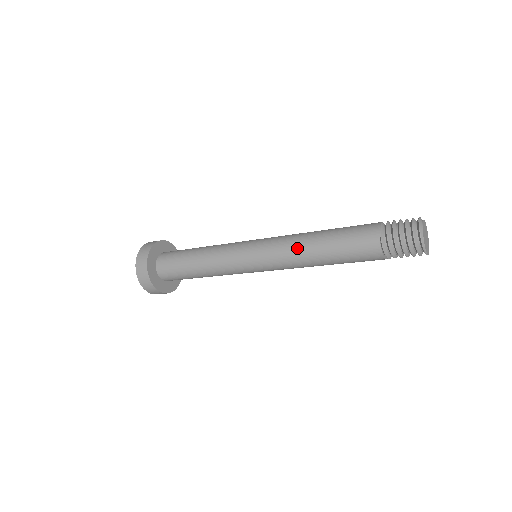
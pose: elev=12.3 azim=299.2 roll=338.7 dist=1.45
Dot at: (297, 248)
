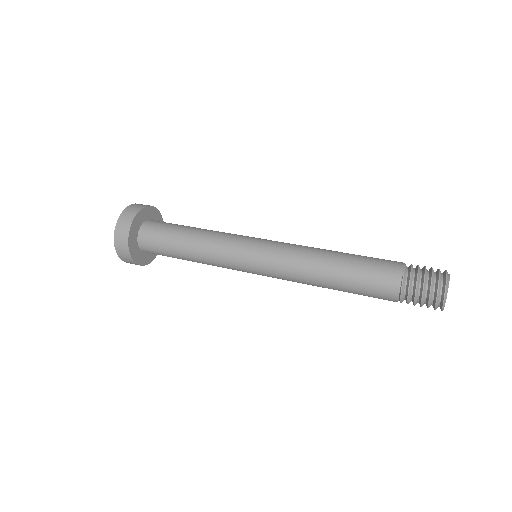
Dot at: (307, 269)
